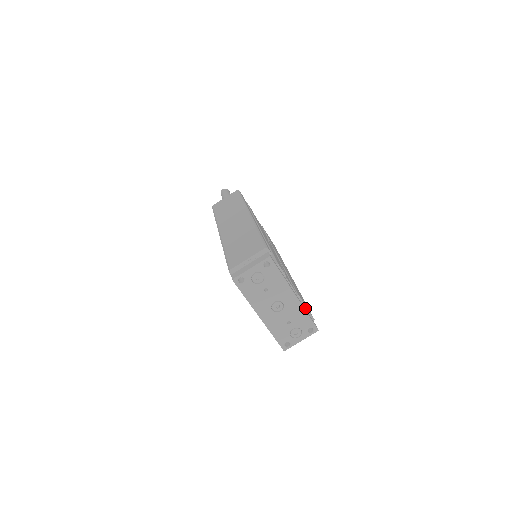
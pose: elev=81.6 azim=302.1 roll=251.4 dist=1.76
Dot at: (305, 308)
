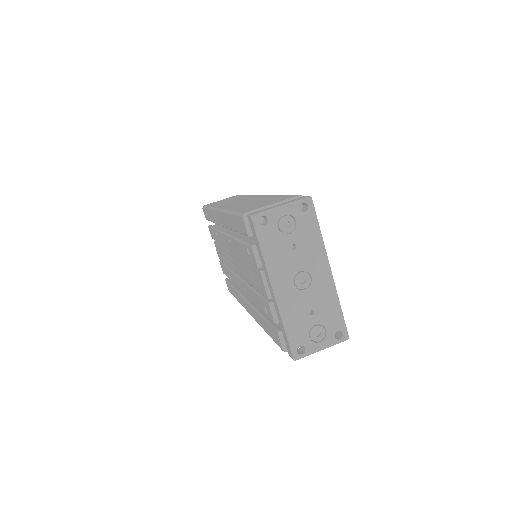
Dot at: occluded
